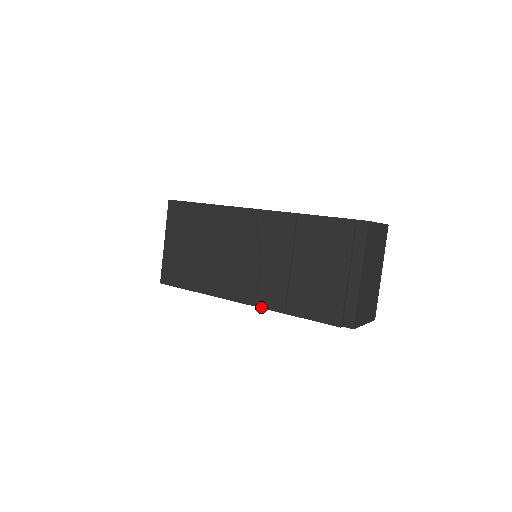
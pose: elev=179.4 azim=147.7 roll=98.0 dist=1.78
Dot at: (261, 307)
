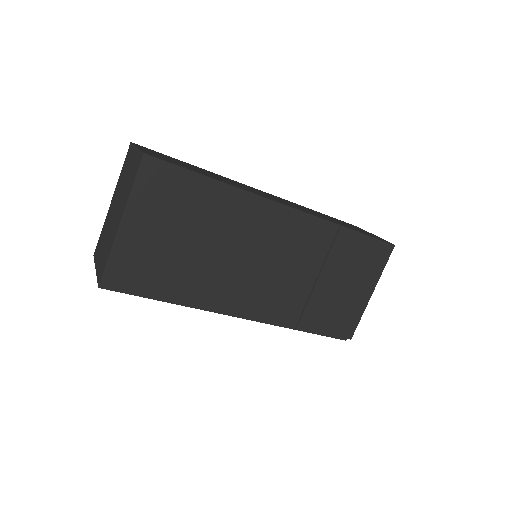
Dot at: (269, 323)
